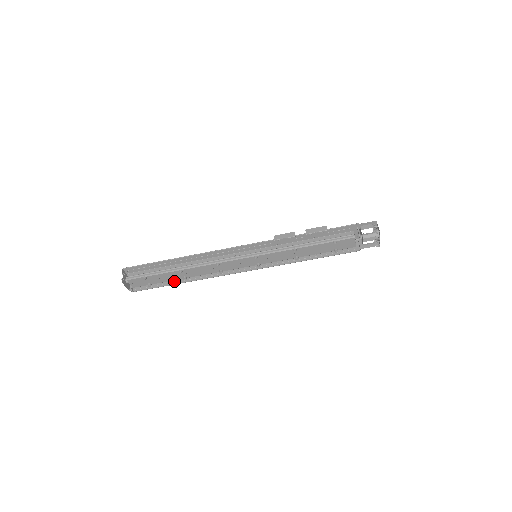
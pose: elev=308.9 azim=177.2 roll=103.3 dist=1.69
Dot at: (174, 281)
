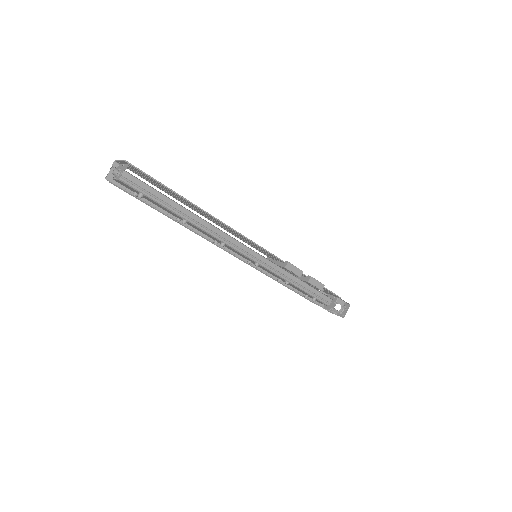
Dot at: occluded
